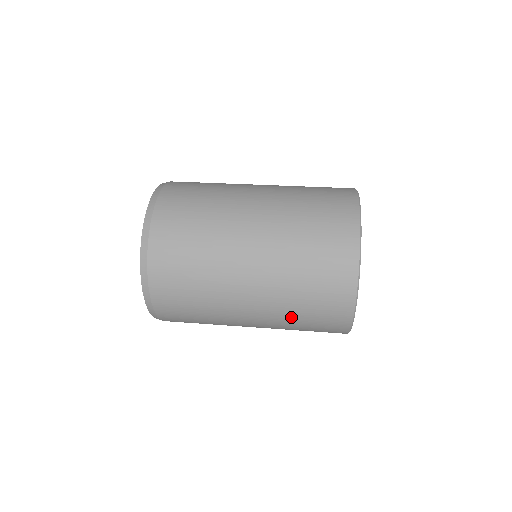
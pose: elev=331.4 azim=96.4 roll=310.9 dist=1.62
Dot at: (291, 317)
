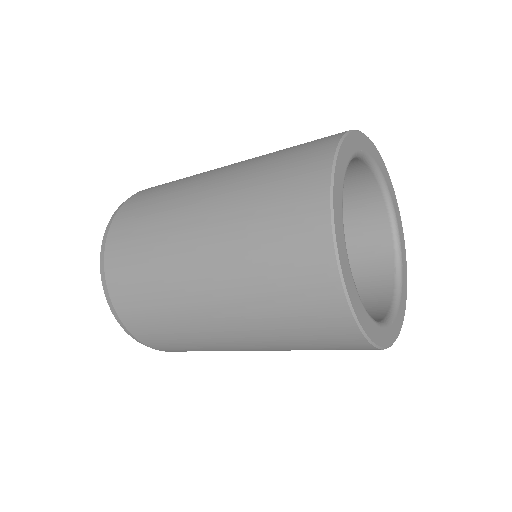
Dot at: (263, 311)
